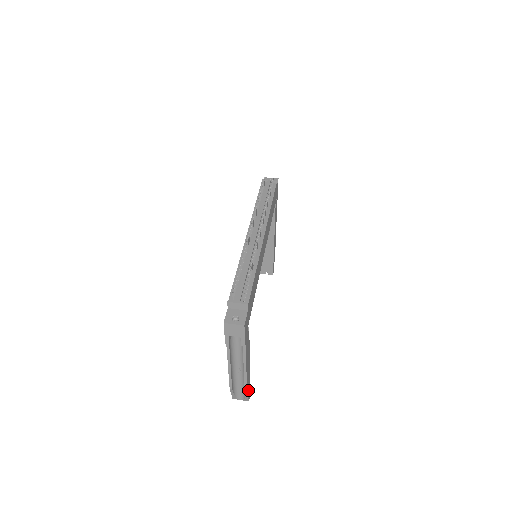
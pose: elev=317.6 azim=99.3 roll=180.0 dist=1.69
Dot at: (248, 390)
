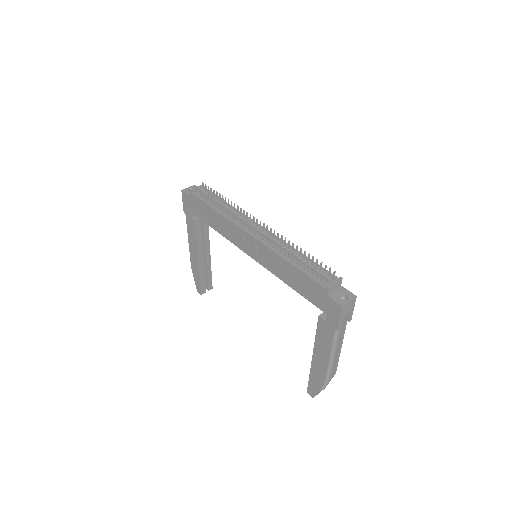
Dot at: occluded
